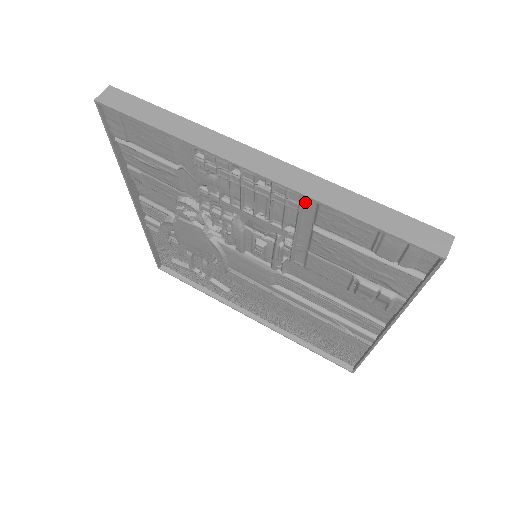
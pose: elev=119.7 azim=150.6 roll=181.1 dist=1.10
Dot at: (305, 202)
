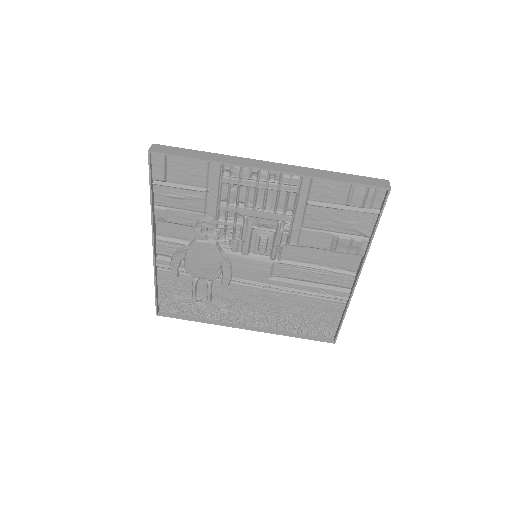
Dot at: (301, 185)
